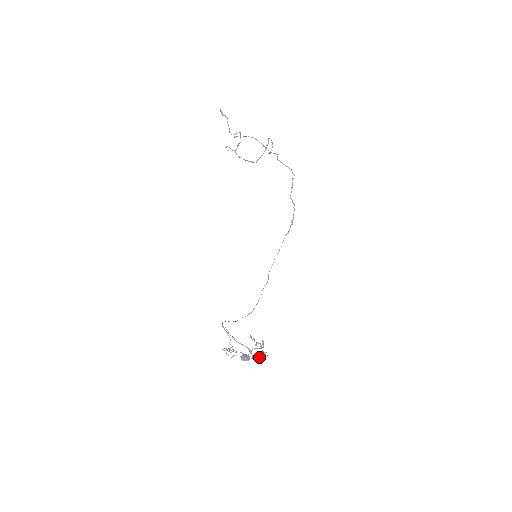
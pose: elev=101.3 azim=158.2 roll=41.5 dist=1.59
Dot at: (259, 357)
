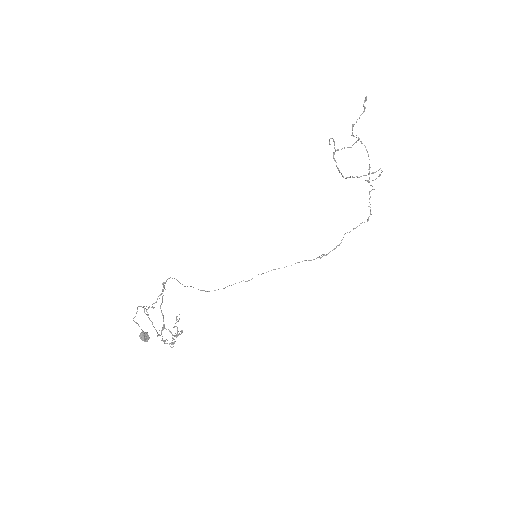
Dot at: (165, 340)
